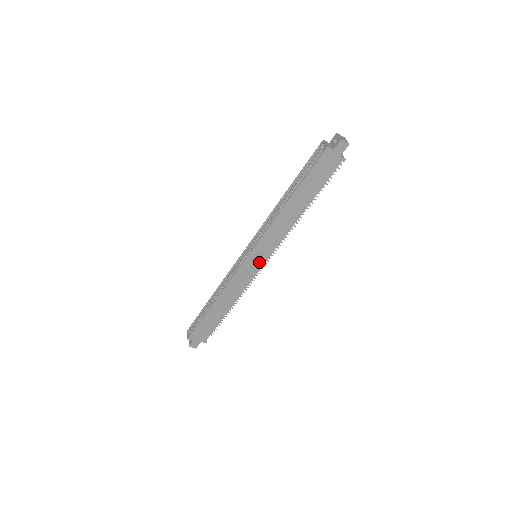
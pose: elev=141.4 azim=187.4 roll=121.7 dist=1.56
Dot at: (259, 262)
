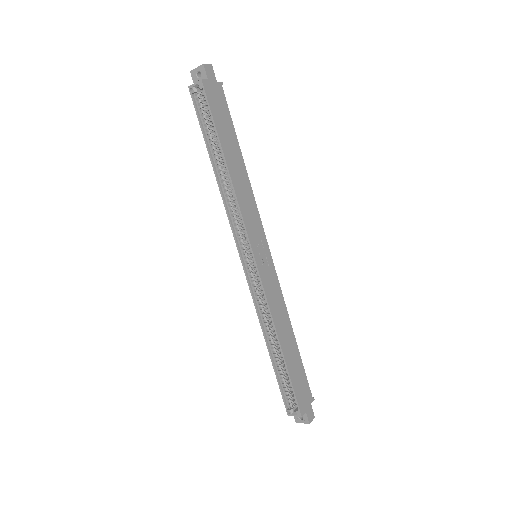
Dot at: (266, 255)
